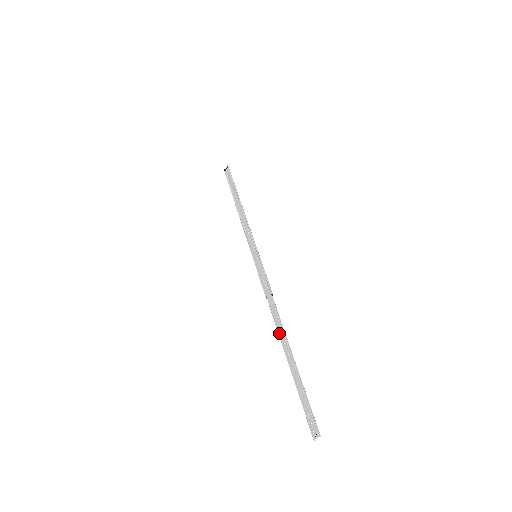
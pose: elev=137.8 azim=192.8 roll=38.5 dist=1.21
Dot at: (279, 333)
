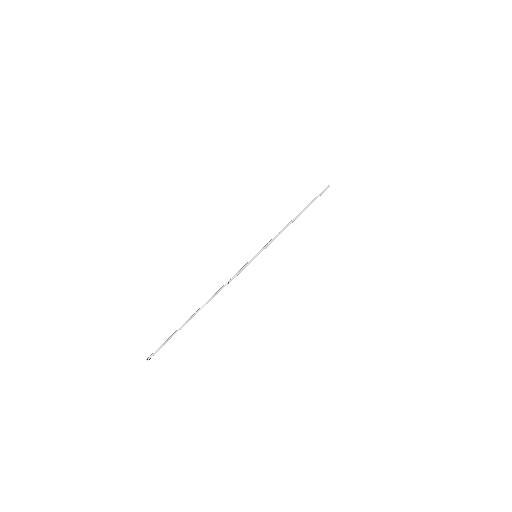
Dot at: (204, 304)
